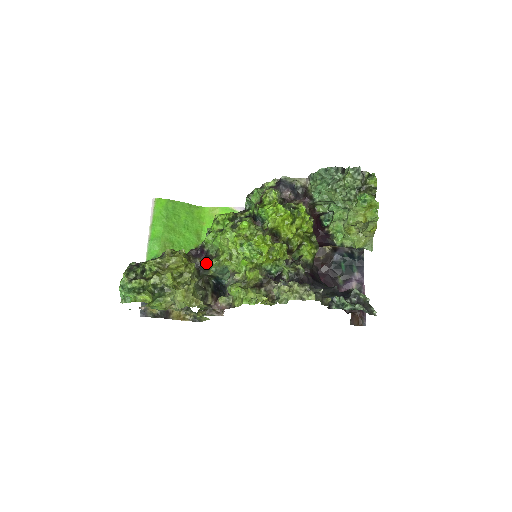
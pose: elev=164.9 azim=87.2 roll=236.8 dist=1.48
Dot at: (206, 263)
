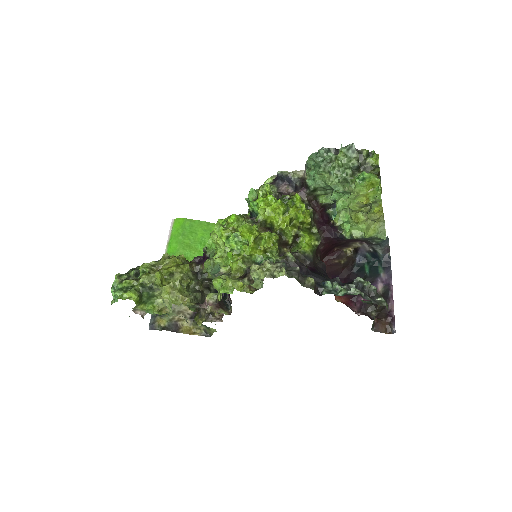
Dot at: occluded
